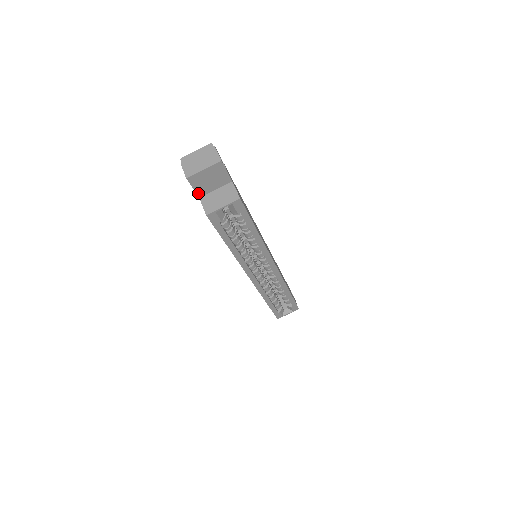
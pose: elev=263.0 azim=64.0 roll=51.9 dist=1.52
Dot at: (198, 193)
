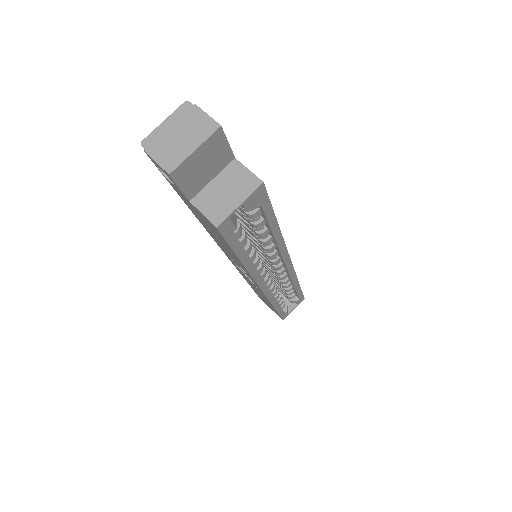
Dot at: (187, 194)
